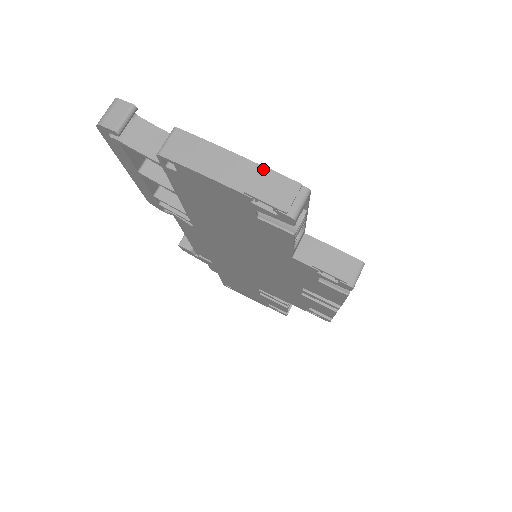
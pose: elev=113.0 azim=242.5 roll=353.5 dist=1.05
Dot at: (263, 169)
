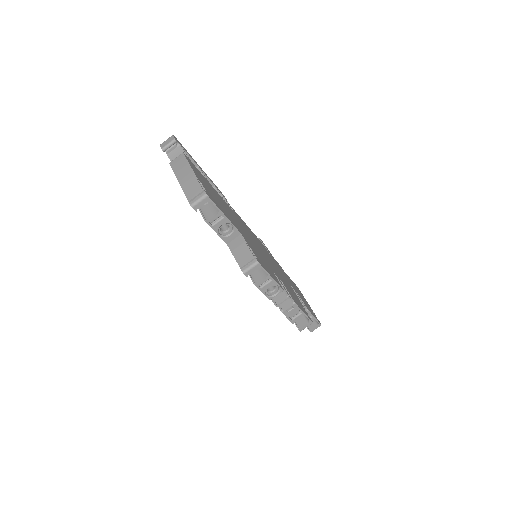
Dot at: (195, 179)
